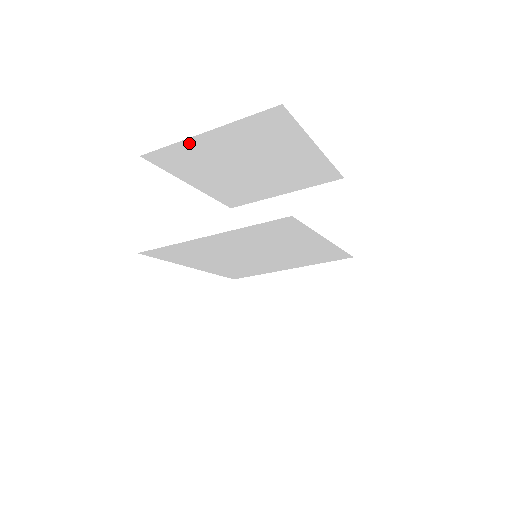
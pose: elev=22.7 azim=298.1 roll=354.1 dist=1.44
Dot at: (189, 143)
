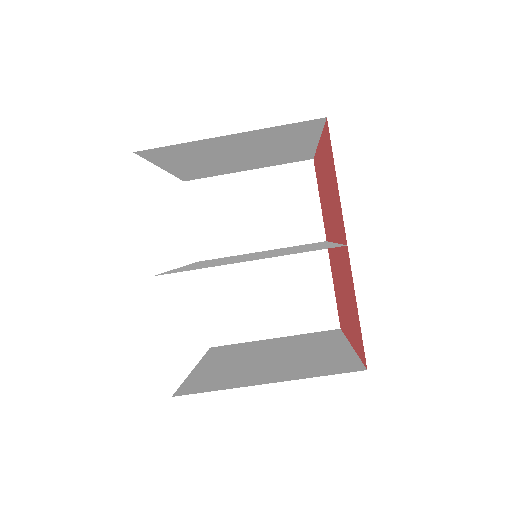
Dot at: (201, 142)
